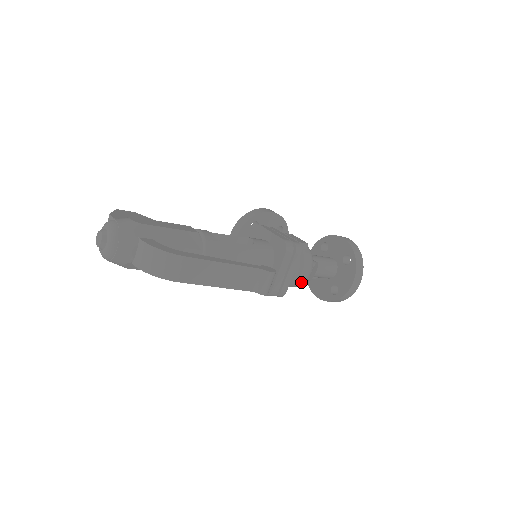
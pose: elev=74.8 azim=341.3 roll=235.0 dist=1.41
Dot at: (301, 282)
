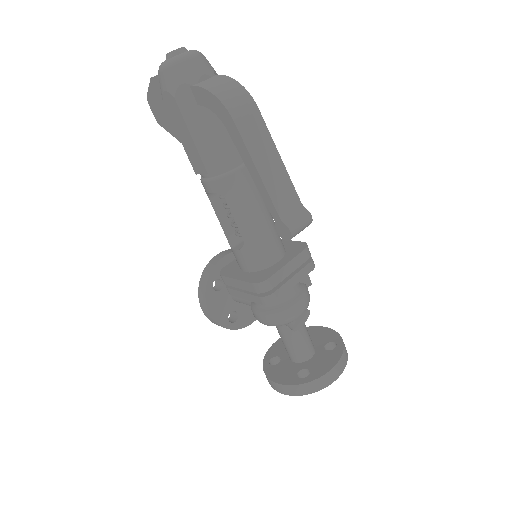
Dot at: (289, 314)
